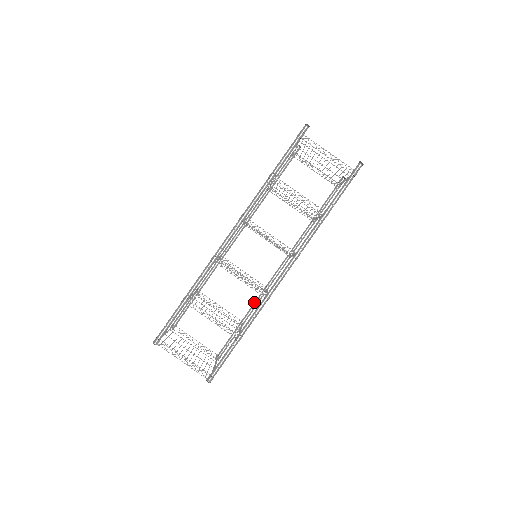
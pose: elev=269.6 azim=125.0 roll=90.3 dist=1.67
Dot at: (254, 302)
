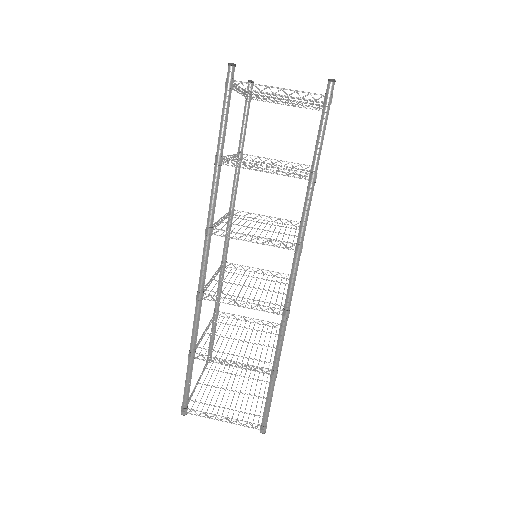
Dot at: occluded
